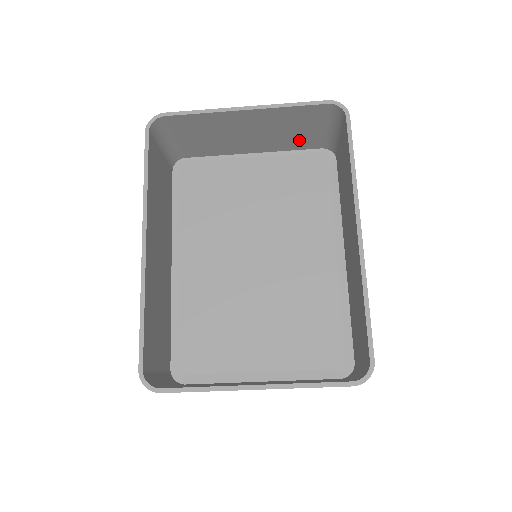
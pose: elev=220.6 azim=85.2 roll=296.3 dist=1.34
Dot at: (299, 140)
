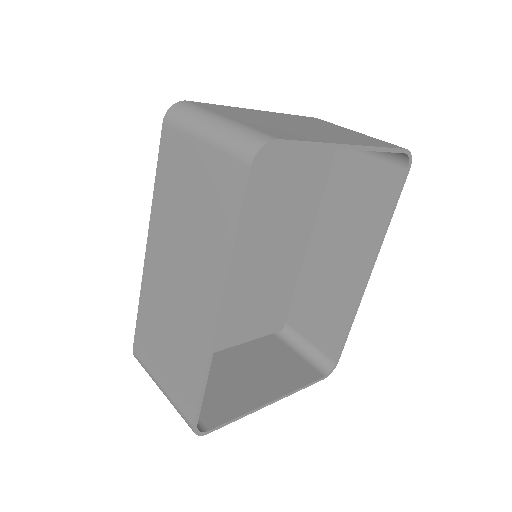
Dot at: occluded
